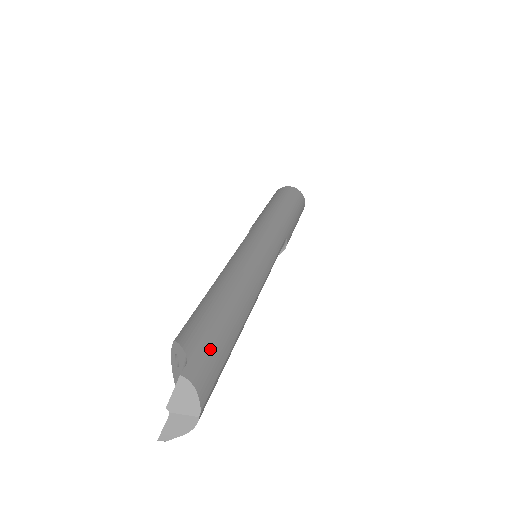
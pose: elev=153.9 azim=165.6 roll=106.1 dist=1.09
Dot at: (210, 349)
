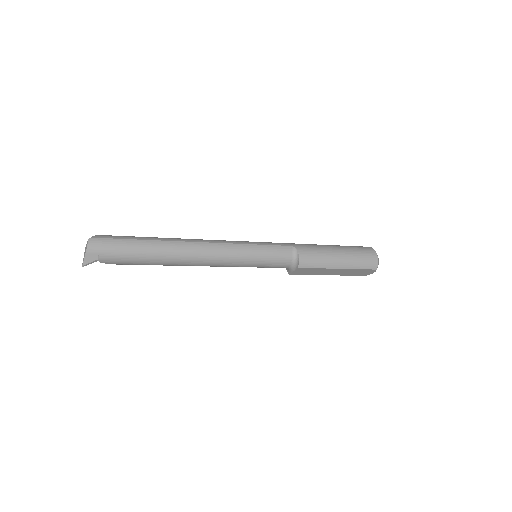
Dot at: (127, 236)
